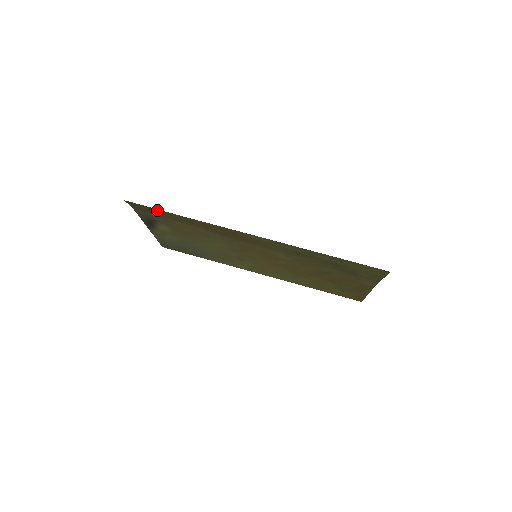
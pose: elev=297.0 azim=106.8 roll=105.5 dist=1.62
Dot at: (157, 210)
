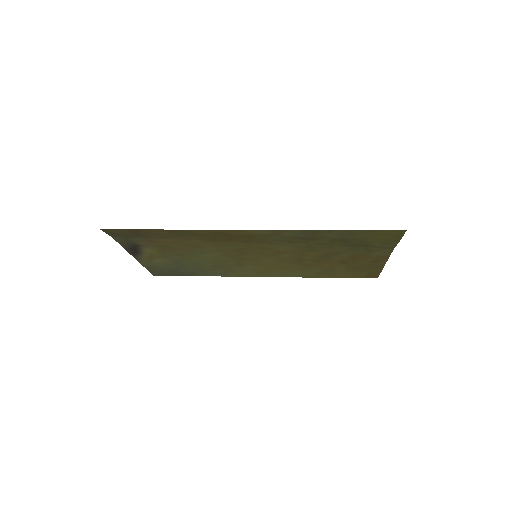
Dot at: (138, 230)
